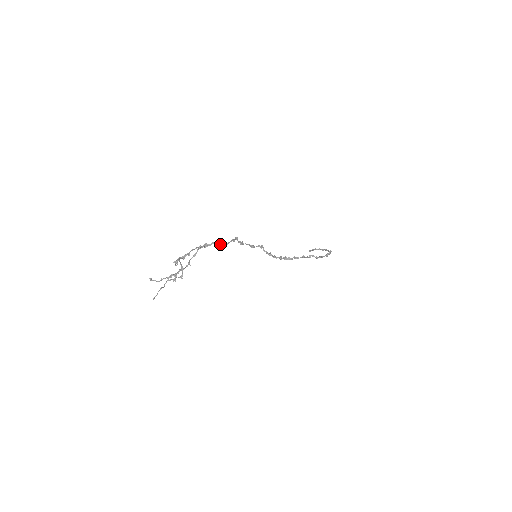
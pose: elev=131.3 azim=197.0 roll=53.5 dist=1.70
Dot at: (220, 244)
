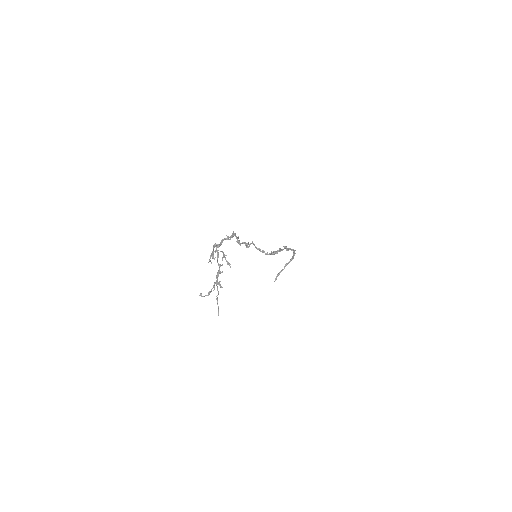
Dot at: (229, 237)
